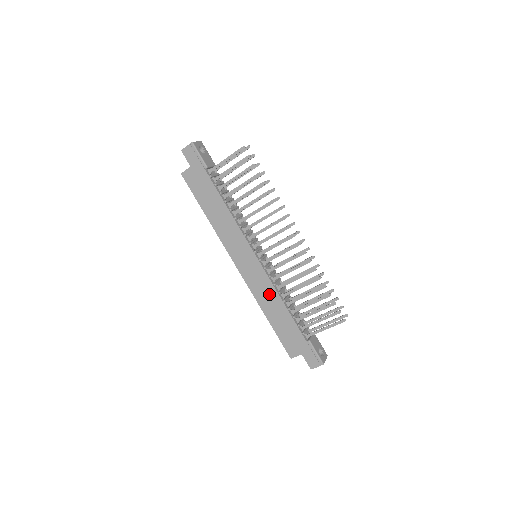
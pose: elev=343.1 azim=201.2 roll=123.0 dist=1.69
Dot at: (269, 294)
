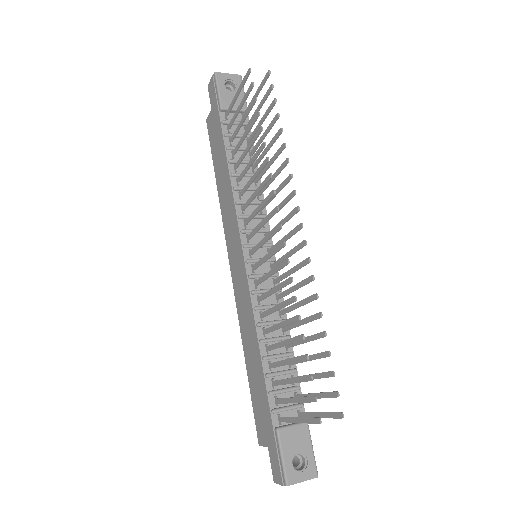
Dot at: (249, 321)
